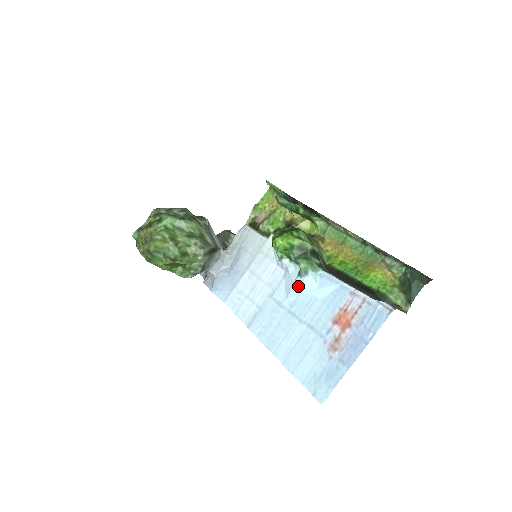
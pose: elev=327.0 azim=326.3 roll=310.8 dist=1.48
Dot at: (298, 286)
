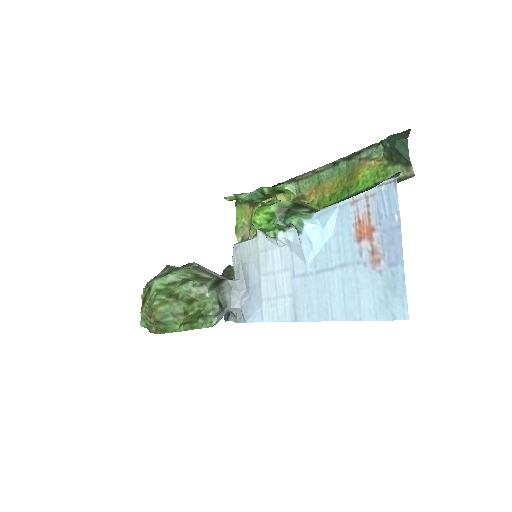
Dot at: (306, 243)
